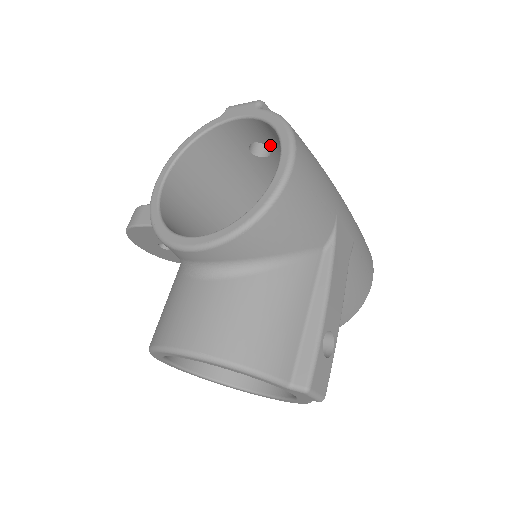
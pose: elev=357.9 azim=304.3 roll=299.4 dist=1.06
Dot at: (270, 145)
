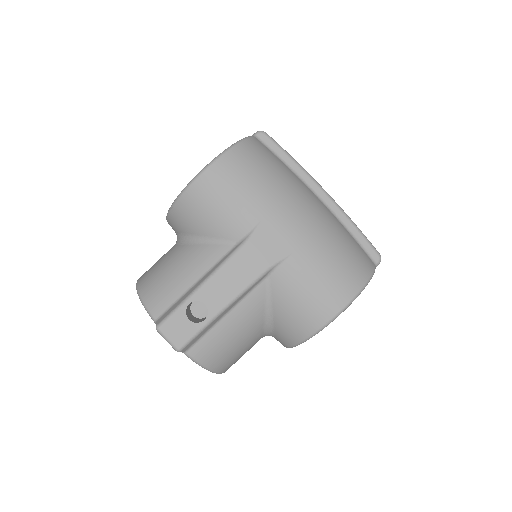
Dot at: occluded
